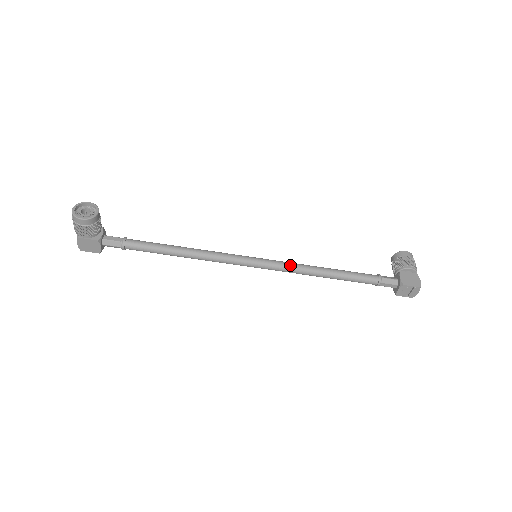
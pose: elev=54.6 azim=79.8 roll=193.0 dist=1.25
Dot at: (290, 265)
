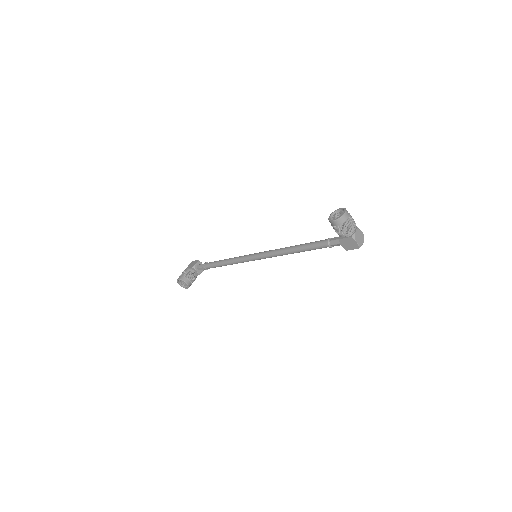
Dot at: (275, 256)
